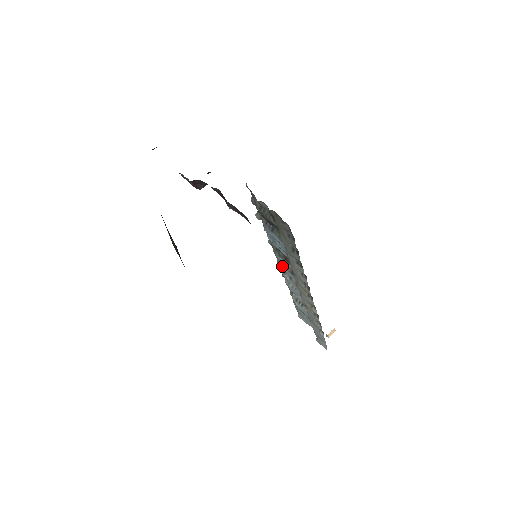
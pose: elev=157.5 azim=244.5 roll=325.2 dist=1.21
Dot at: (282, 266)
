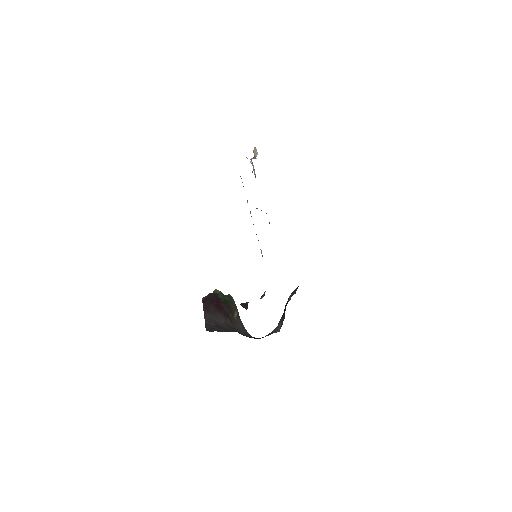
Dot at: occluded
